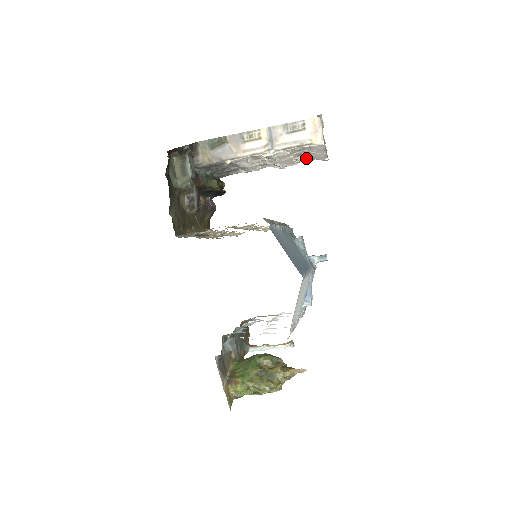
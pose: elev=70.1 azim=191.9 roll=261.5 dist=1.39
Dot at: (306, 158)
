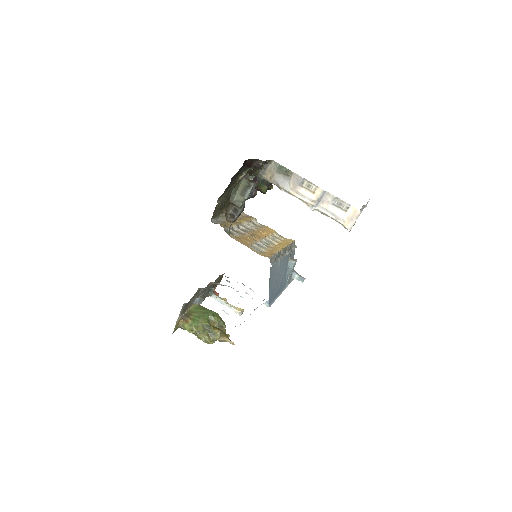
Dot at: occluded
